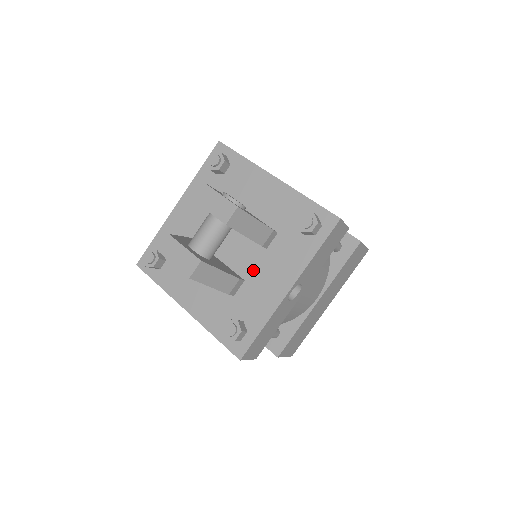
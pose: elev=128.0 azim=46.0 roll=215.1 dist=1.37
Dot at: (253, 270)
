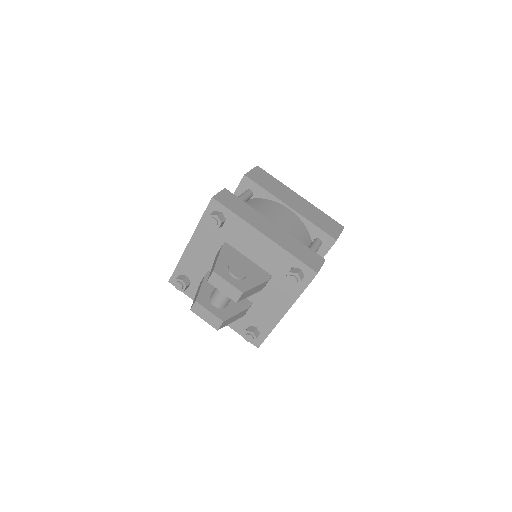
Dot at: (258, 298)
